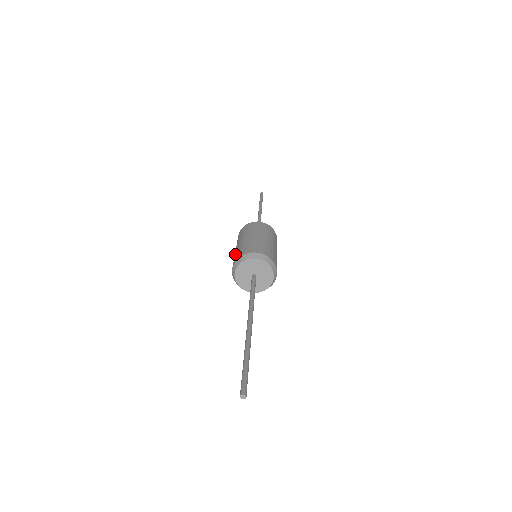
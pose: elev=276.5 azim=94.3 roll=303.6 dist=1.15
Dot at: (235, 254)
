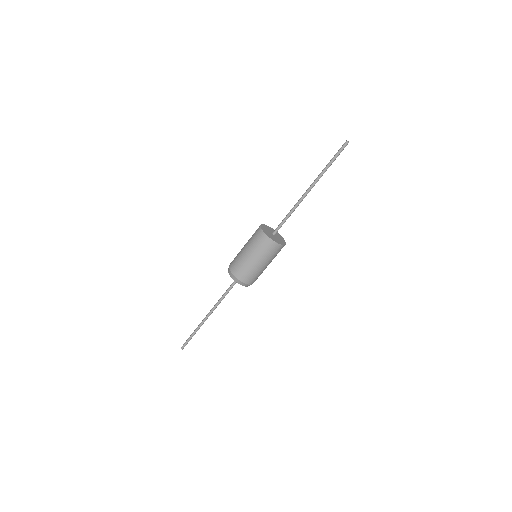
Dot at: (237, 258)
